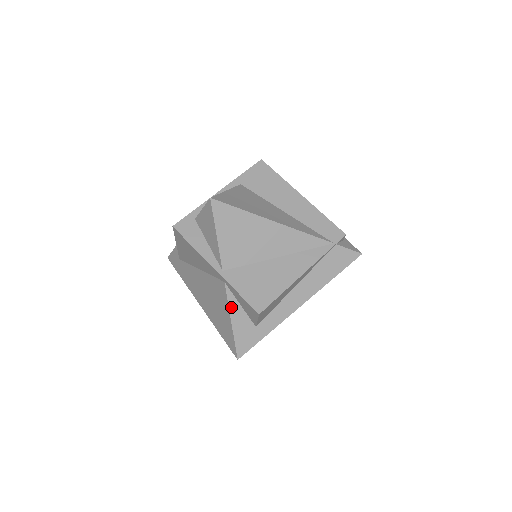
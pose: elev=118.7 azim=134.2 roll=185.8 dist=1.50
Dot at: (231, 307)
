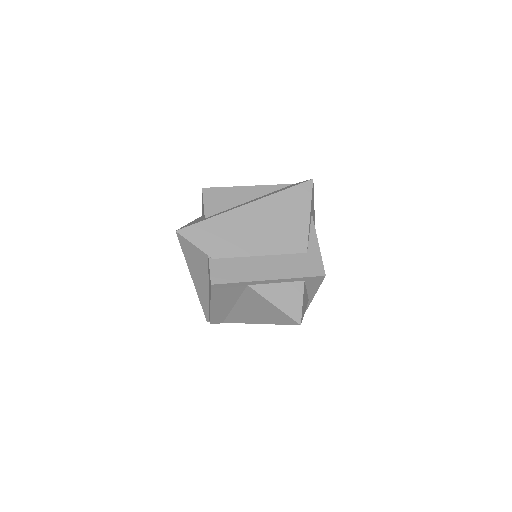
Dot at: occluded
